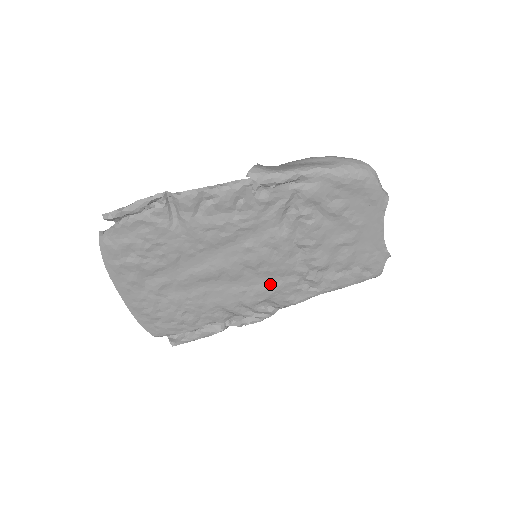
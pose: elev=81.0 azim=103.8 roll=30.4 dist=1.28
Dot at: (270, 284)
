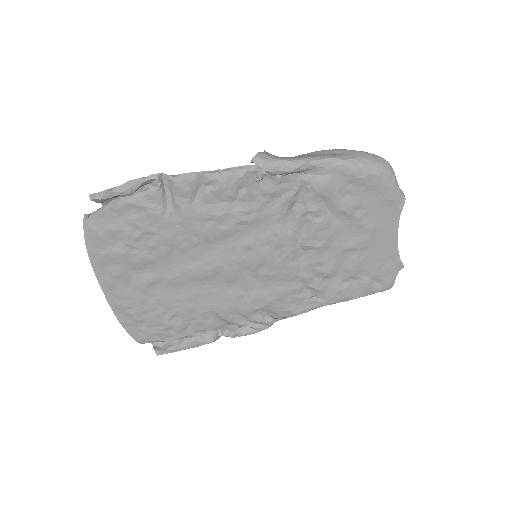
Dot at: (269, 290)
